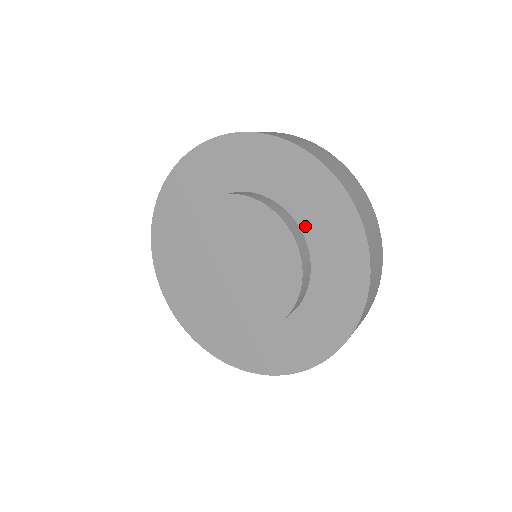
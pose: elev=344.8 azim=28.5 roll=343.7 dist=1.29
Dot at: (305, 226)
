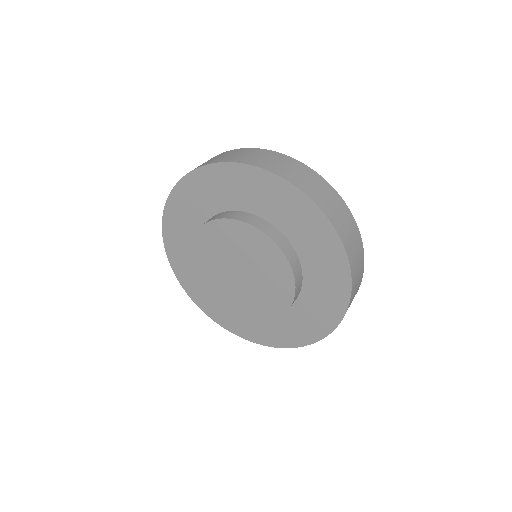
Dot at: (303, 257)
